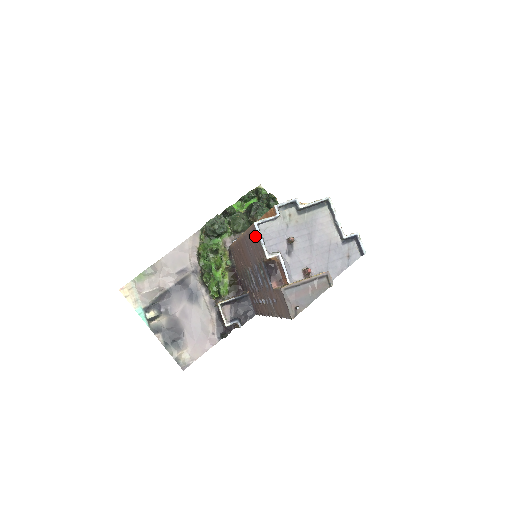
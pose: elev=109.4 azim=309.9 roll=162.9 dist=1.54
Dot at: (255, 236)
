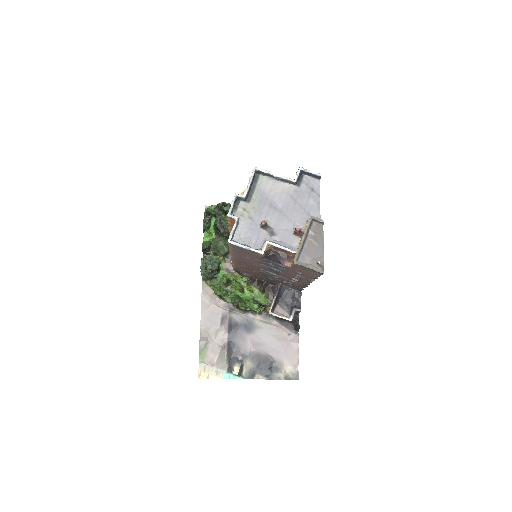
Dot at: (239, 249)
